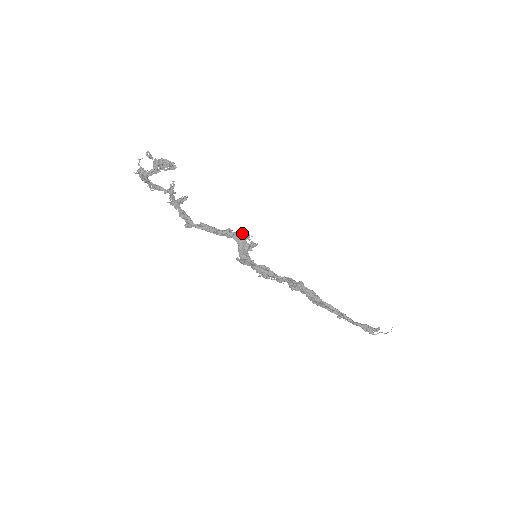
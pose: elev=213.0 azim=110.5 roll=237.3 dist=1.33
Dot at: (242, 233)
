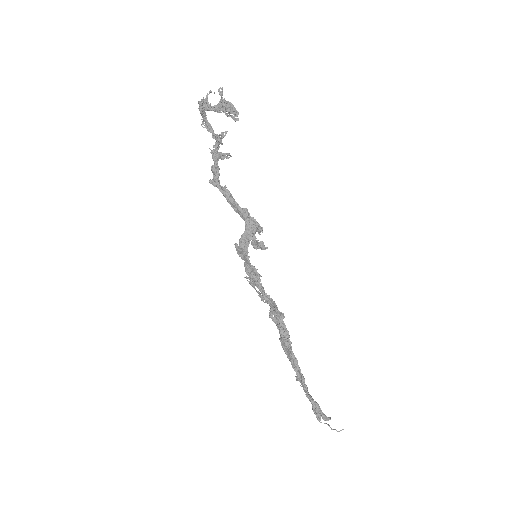
Dot at: (256, 222)
